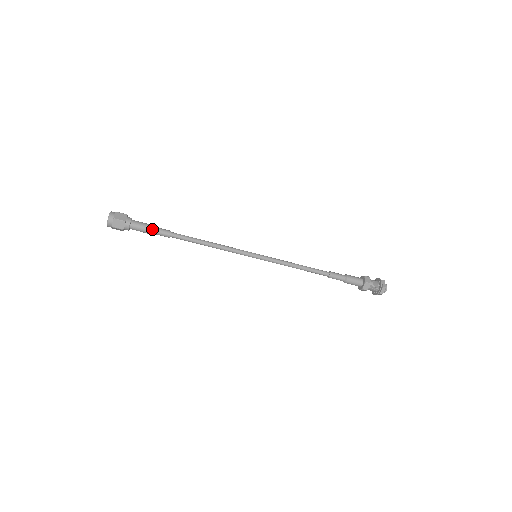
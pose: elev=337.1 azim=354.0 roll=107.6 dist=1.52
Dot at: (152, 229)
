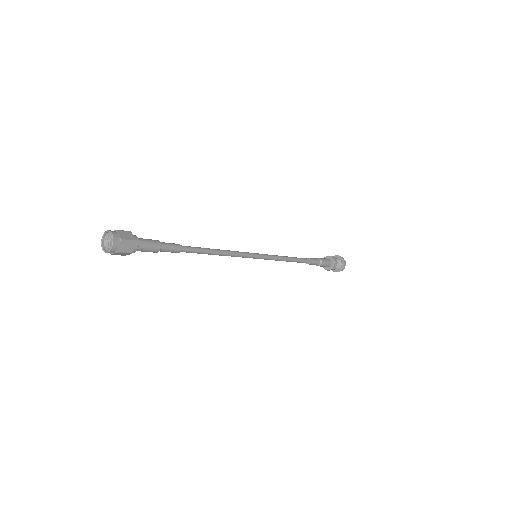
Dot at: (160, 250)
